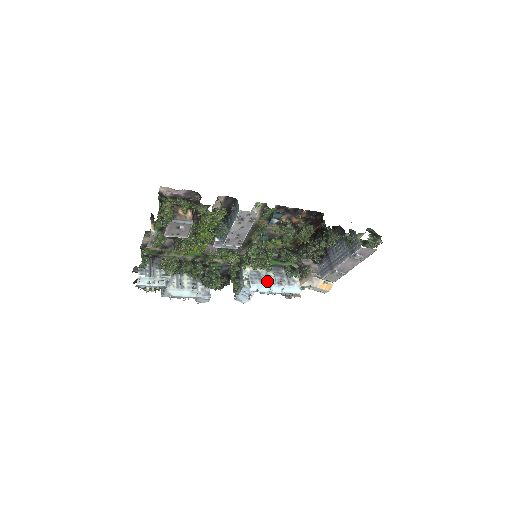
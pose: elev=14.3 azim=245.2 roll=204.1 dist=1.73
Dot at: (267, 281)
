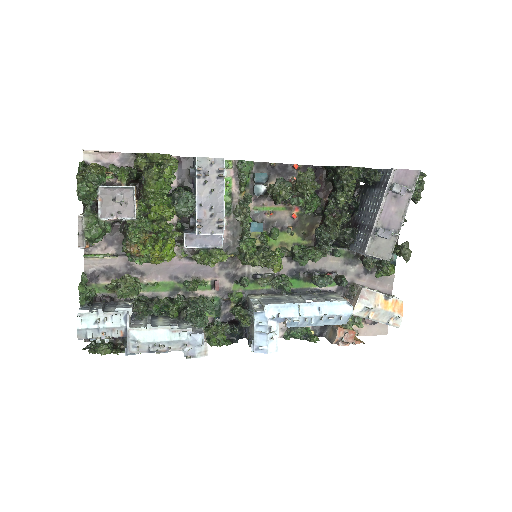
Dot at: (290, 301)
